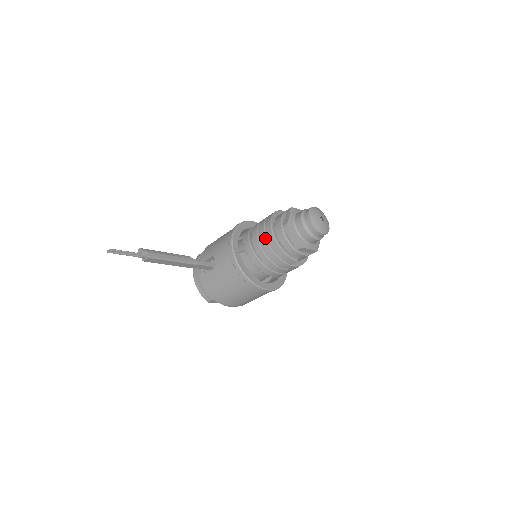
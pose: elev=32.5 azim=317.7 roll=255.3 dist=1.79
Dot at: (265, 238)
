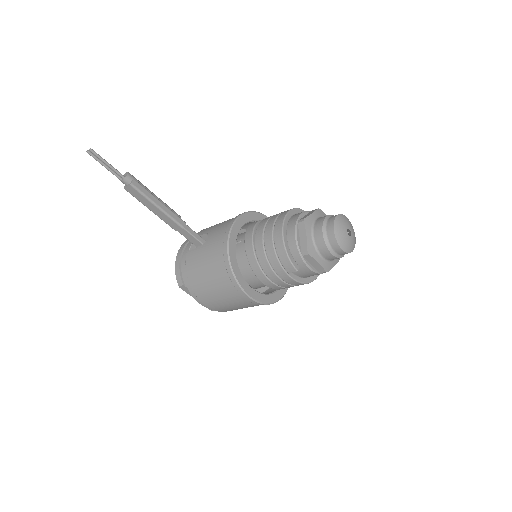
Dot at: (272, 227)
